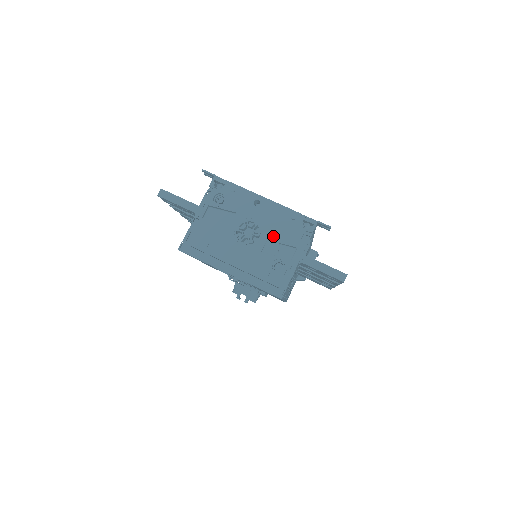
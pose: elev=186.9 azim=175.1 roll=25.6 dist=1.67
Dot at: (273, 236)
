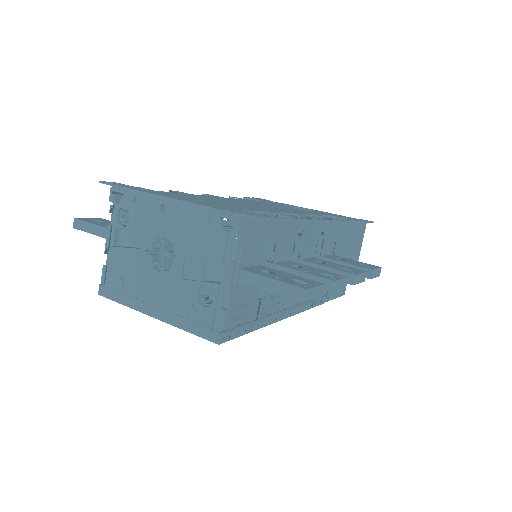
Dot at: (190, 252)
